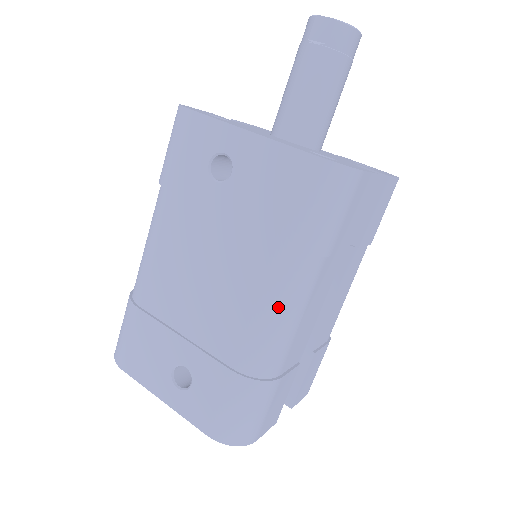
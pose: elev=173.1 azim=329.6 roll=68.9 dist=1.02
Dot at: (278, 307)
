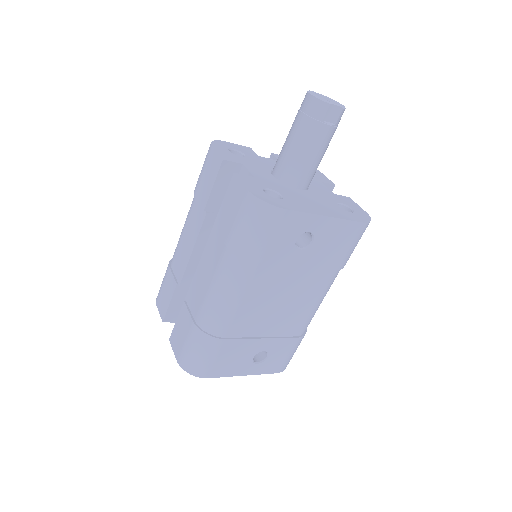
Dot at: occluded
